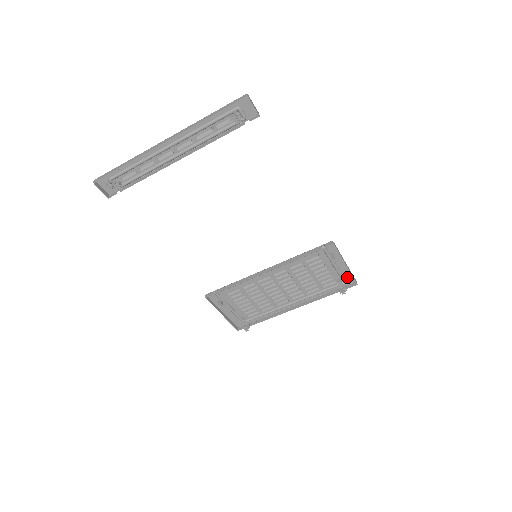
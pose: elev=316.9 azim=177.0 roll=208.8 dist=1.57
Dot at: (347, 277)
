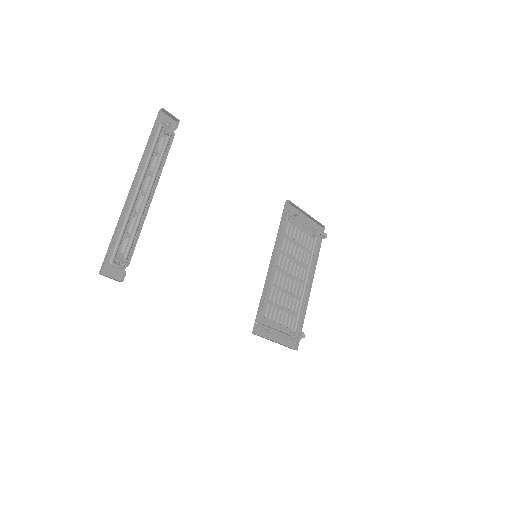
Dot at: (315, 228)
